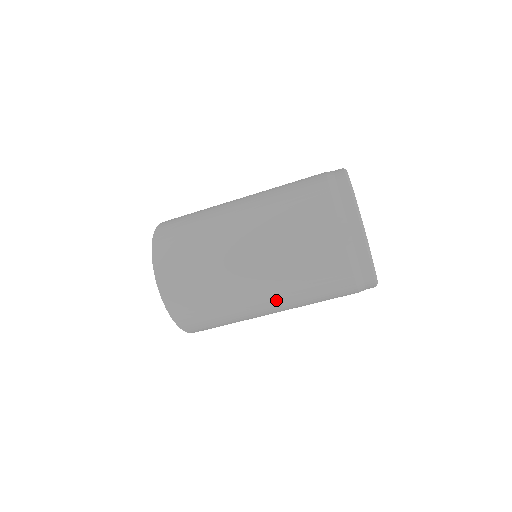
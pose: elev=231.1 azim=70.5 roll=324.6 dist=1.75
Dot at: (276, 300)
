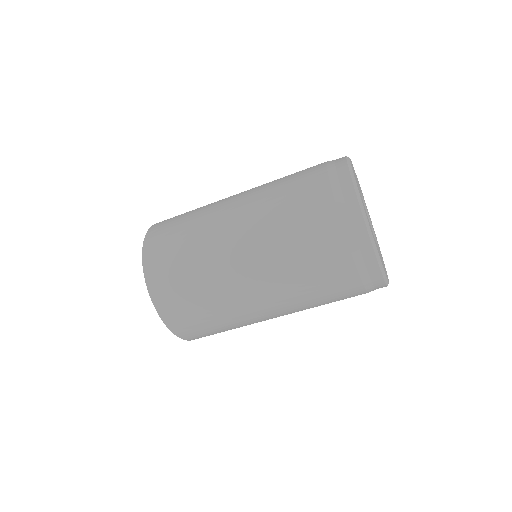
Dot at: (252, 249)
